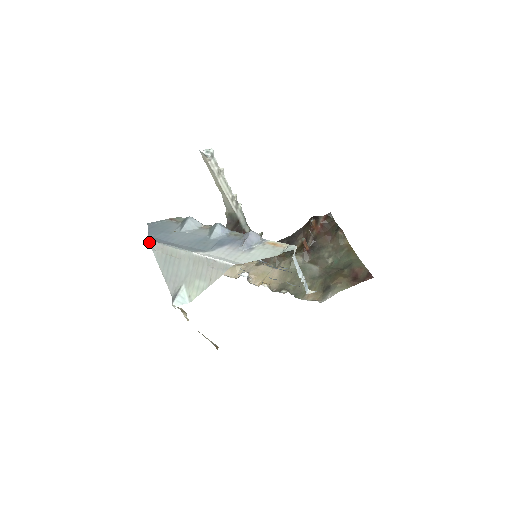
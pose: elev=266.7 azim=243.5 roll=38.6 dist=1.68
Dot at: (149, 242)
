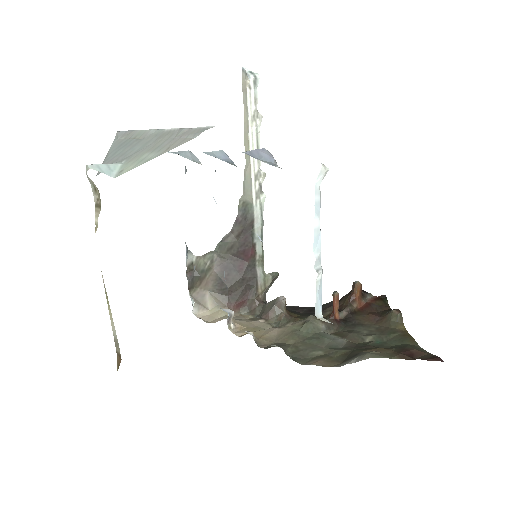
Dot at: (118, 132)
